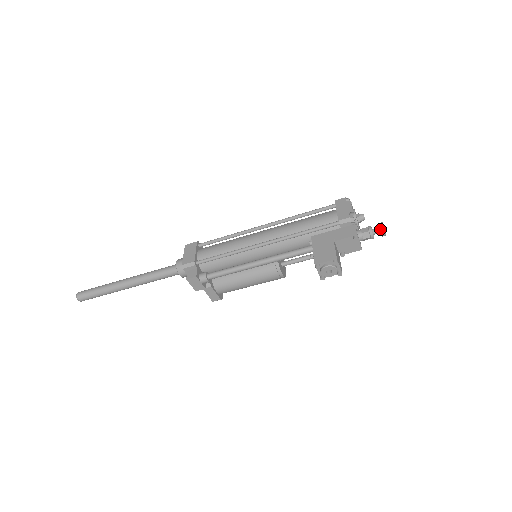
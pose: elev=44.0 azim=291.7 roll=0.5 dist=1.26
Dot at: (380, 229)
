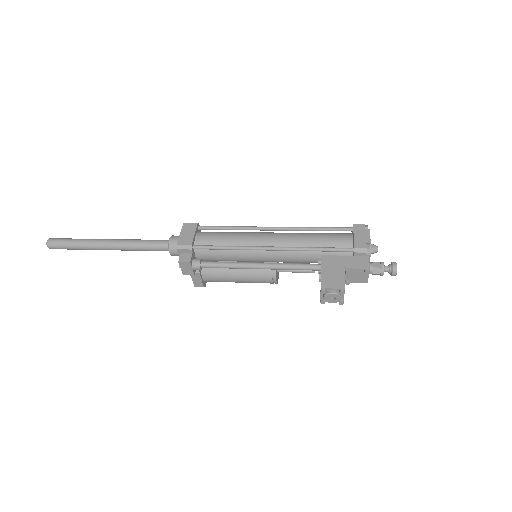
Dot at: (393, 269)
